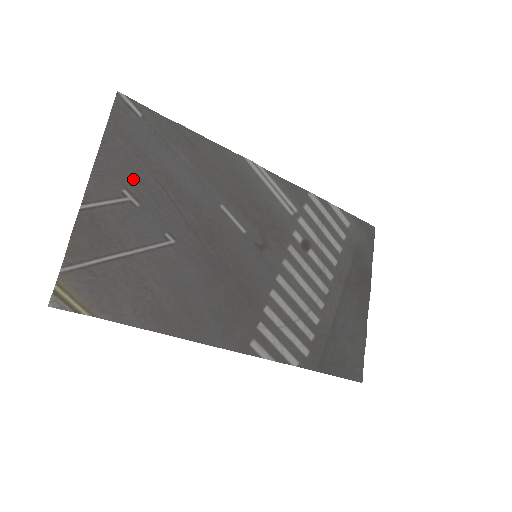
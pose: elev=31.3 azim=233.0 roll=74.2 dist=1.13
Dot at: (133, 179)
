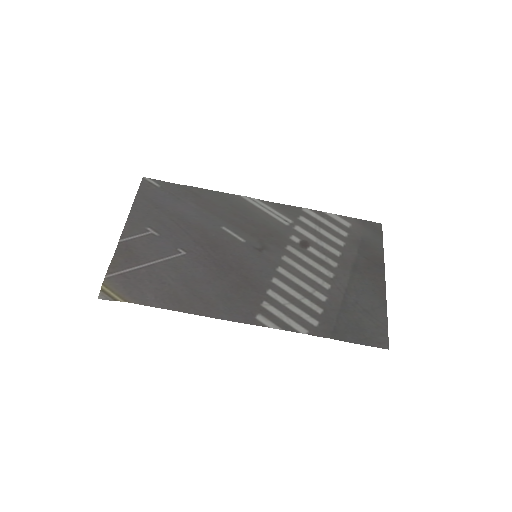
Dot at: (154, 221)
